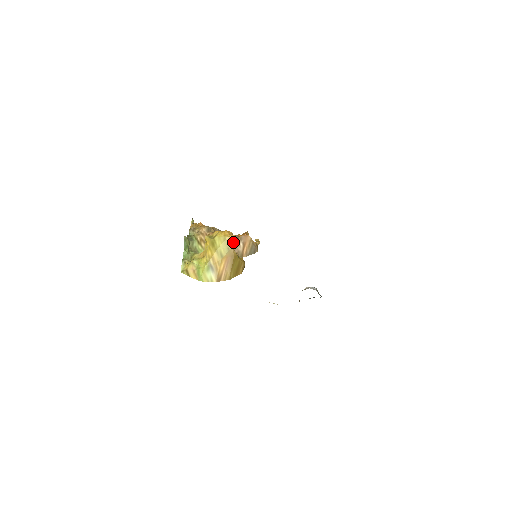
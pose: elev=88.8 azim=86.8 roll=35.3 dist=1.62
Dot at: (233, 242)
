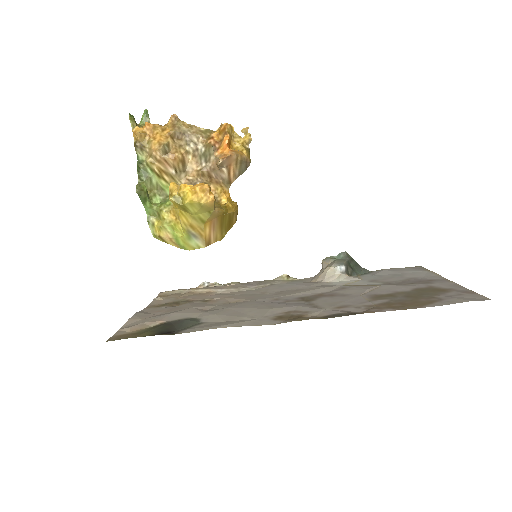
Dot at: (214, 204)
